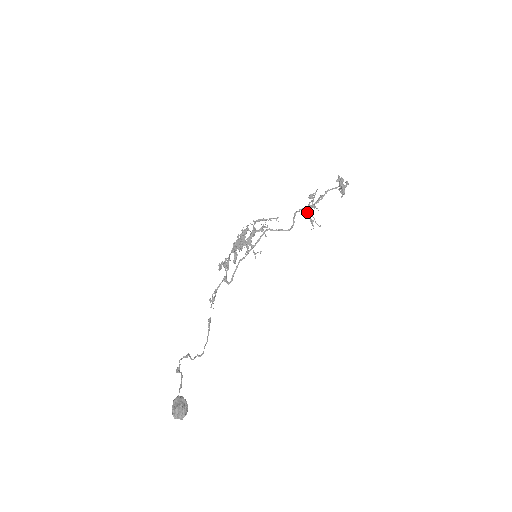
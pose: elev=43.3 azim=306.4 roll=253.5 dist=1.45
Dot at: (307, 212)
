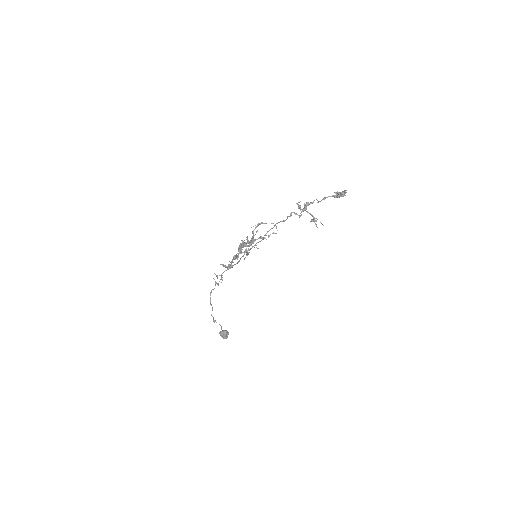
Dot at: (301, 214)
